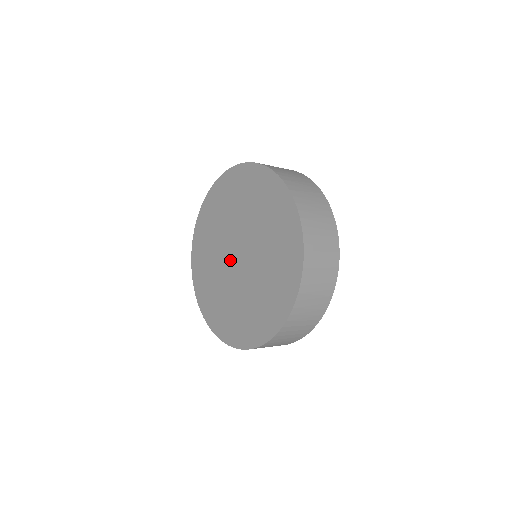
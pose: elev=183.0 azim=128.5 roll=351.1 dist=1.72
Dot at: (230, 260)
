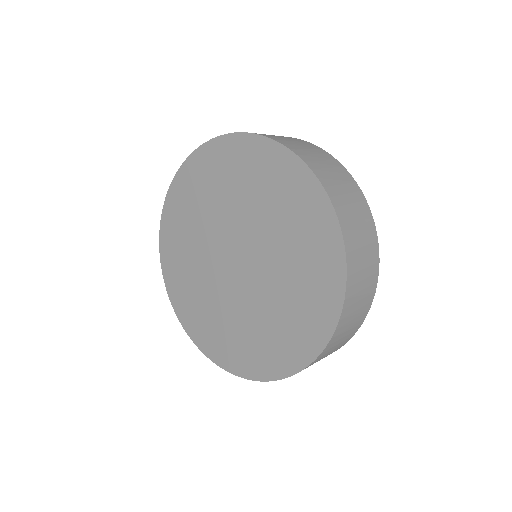
Dot at: (223, 251)
